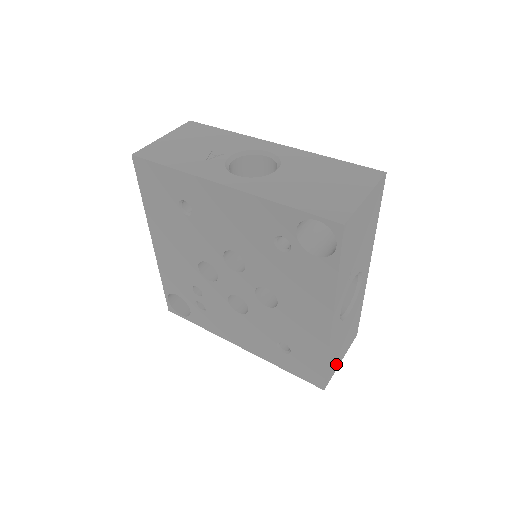
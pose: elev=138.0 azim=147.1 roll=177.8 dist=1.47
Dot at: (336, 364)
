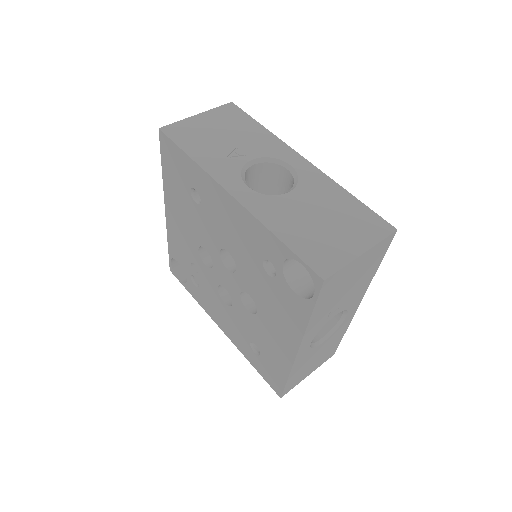
Dot at: (301, 378)
